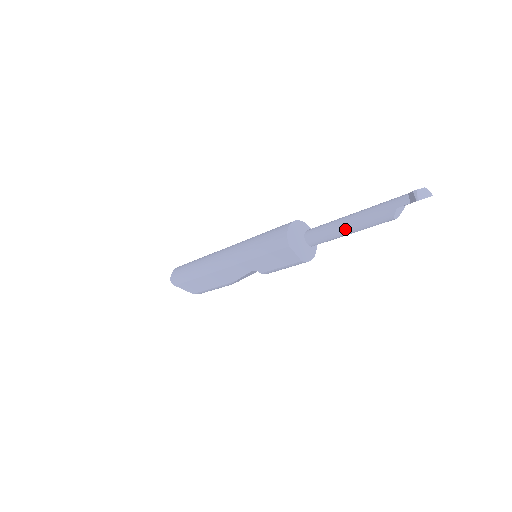
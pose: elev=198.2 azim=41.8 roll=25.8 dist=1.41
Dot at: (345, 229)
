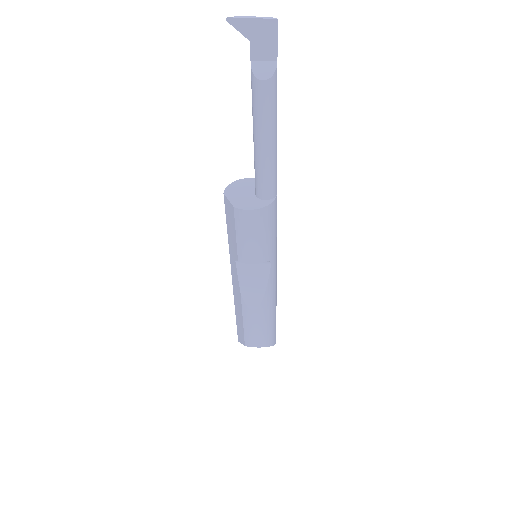
Dot at: (254, 141)
